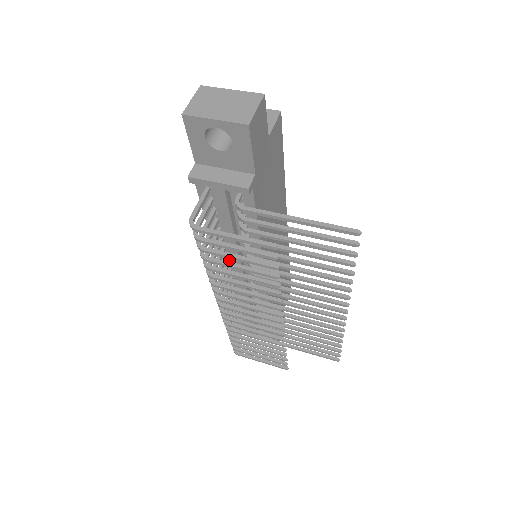
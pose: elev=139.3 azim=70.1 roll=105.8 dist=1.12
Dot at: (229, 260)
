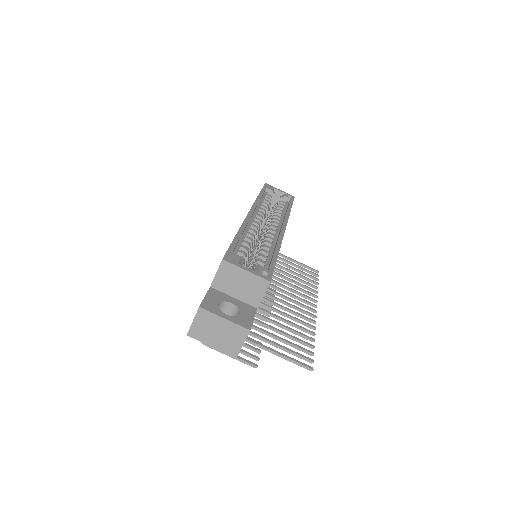
Dot at: occluded
